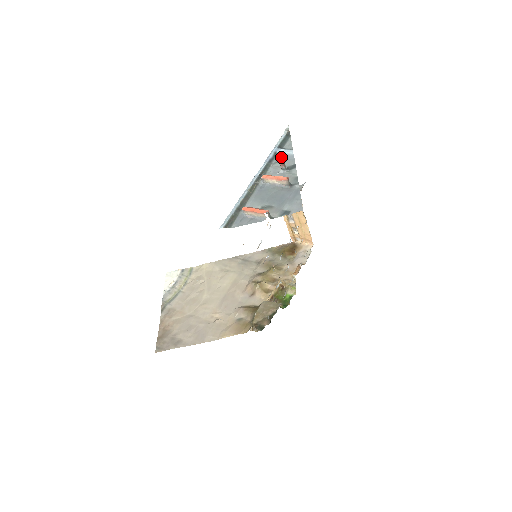
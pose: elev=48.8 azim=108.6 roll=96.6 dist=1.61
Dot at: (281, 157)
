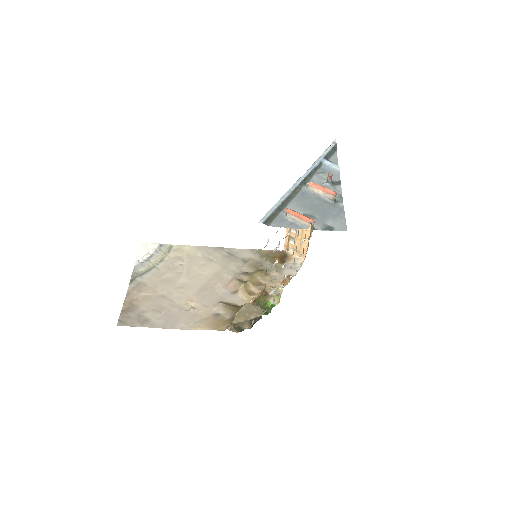
Dot at: (326, 169)
